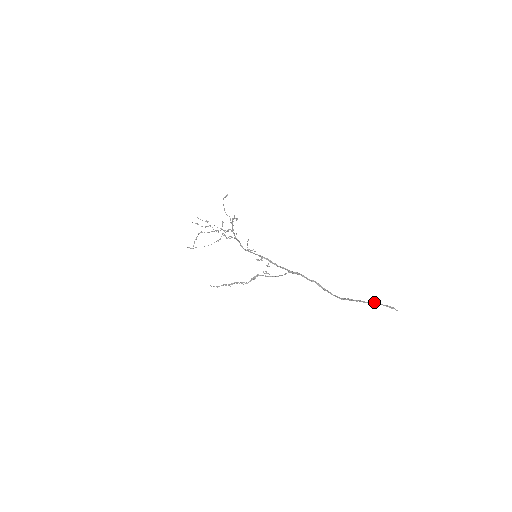
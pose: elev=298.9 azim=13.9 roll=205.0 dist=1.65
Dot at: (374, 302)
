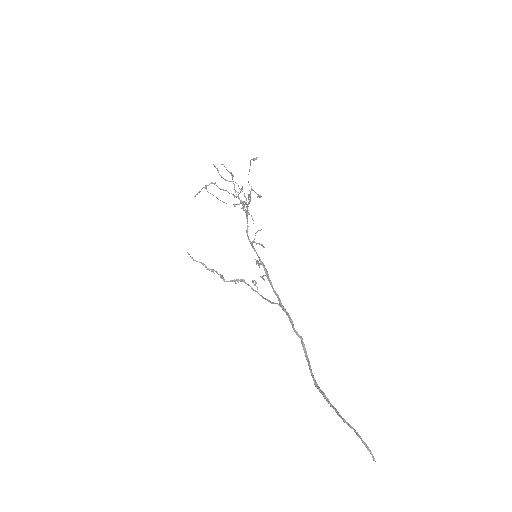
Dot at: occluded
